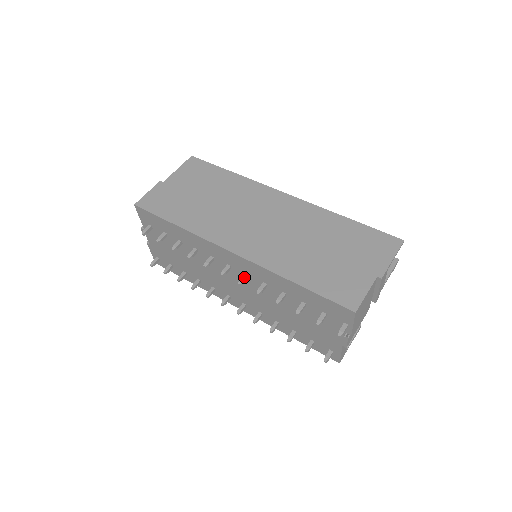
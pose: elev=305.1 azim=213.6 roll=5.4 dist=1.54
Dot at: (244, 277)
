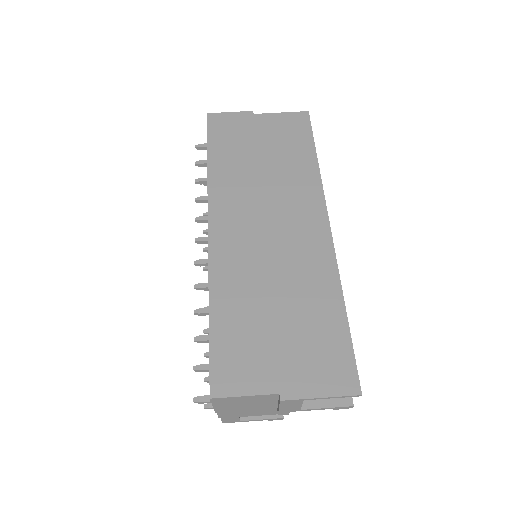
Dot at: (205, 261)
